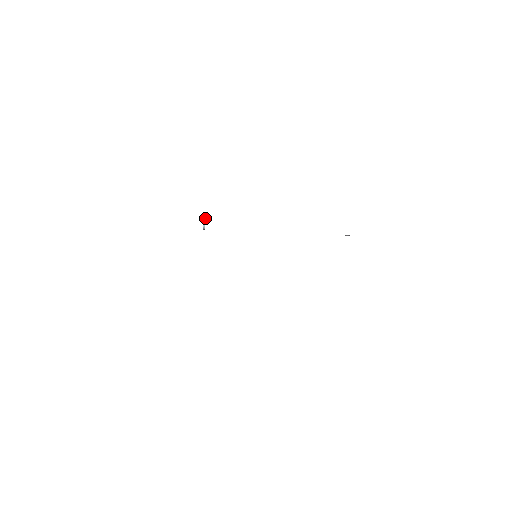
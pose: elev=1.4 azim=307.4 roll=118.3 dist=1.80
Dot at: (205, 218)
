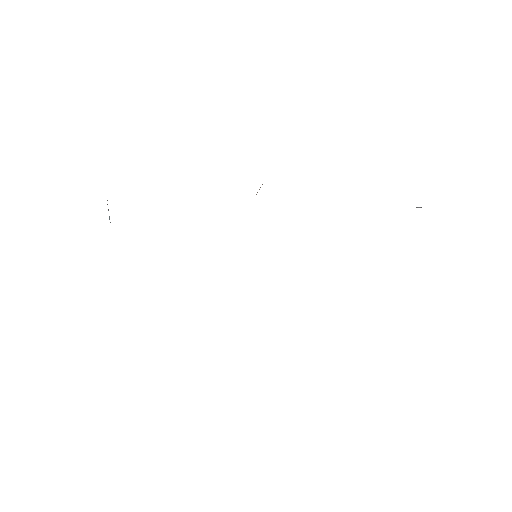
Dot at: occluded
